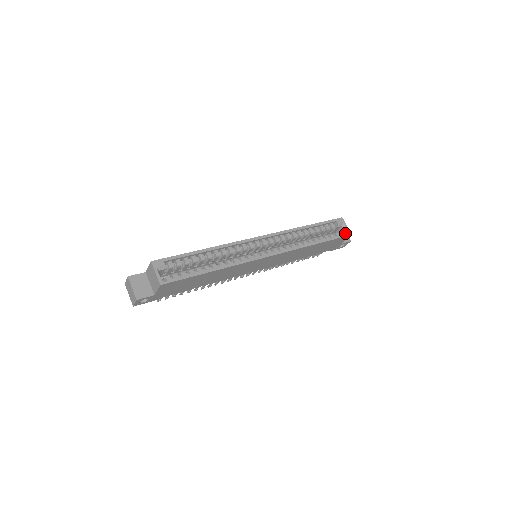
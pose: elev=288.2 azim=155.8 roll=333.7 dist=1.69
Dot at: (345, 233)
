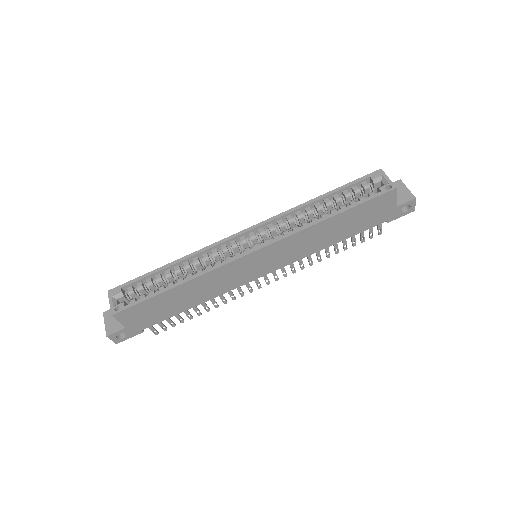
Dot at: (384, 189)
